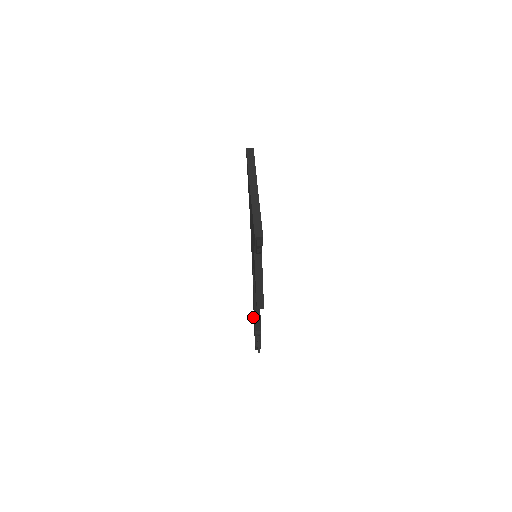
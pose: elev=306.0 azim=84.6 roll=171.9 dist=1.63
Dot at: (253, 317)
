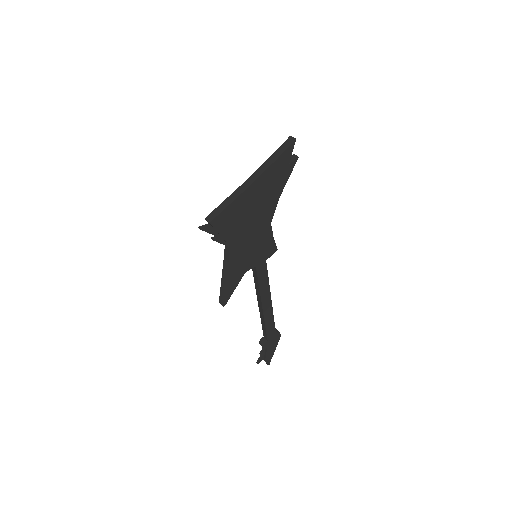
Dot at: (275, 328)
